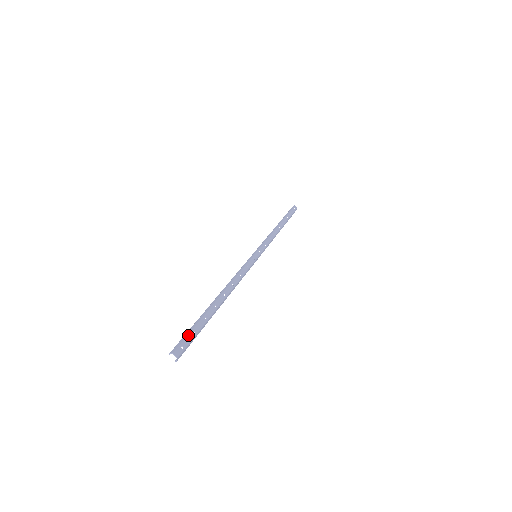
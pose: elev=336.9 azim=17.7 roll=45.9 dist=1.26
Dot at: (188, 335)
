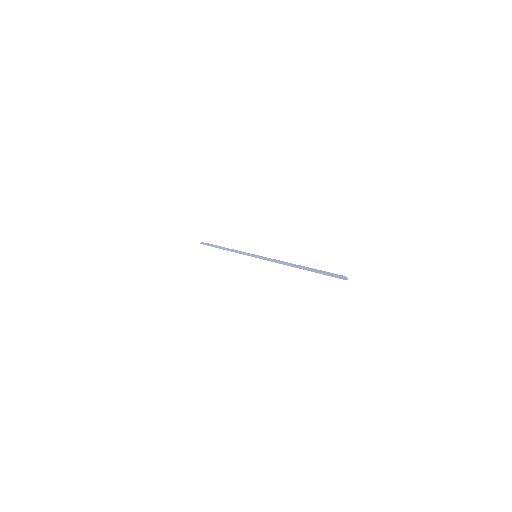
Dot at: occluded
